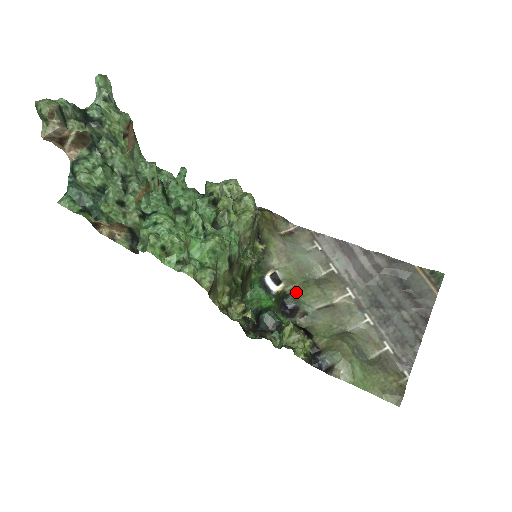
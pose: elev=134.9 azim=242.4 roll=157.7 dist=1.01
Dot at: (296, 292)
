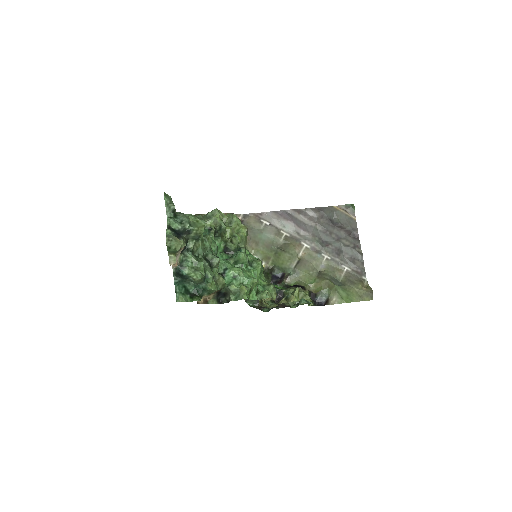
Dot at: (276, 264)
